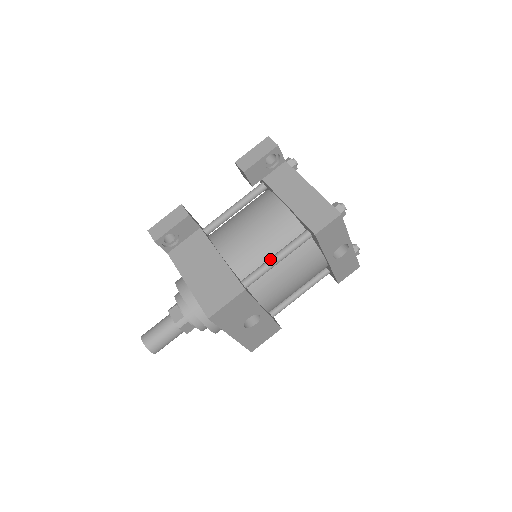
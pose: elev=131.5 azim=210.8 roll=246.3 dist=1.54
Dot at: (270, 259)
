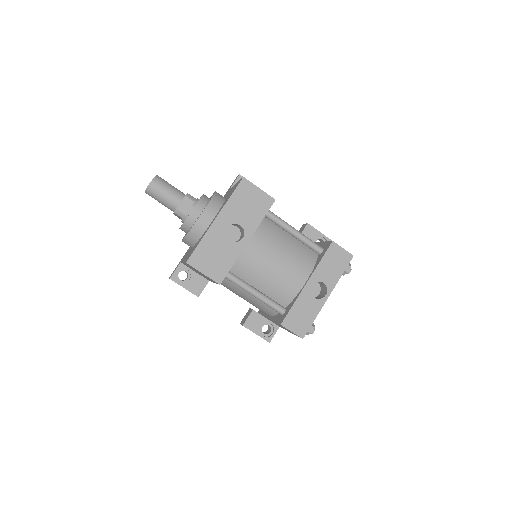
Dot at: occluded
